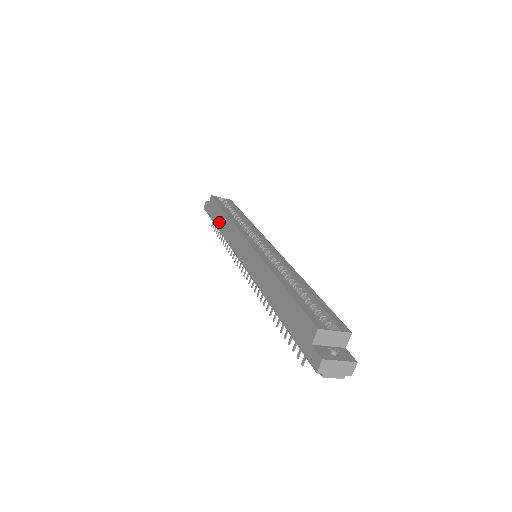
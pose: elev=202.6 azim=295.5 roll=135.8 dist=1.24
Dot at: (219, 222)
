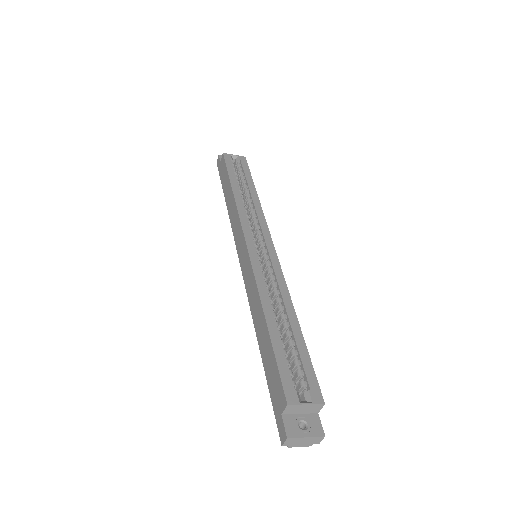
Dot at: (227, 195)
